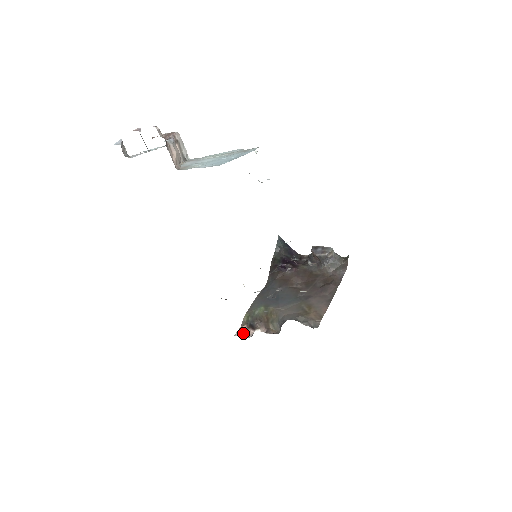
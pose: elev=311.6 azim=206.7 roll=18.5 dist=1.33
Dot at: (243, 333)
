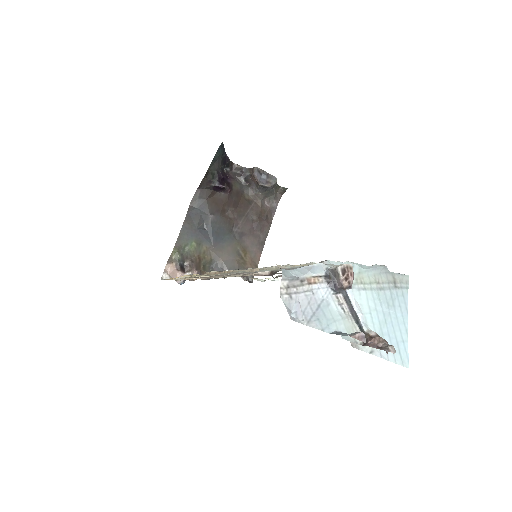
Dot at: (171, 275)
